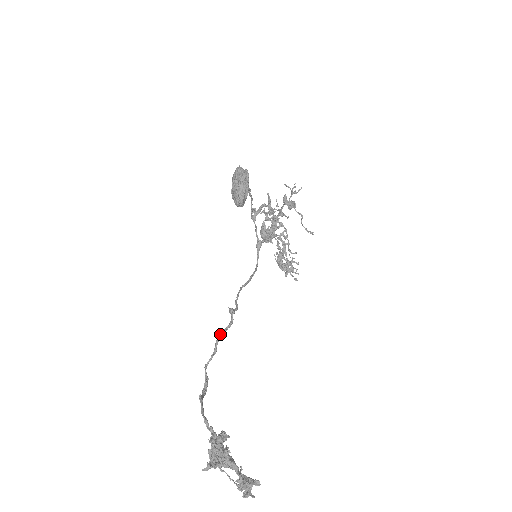
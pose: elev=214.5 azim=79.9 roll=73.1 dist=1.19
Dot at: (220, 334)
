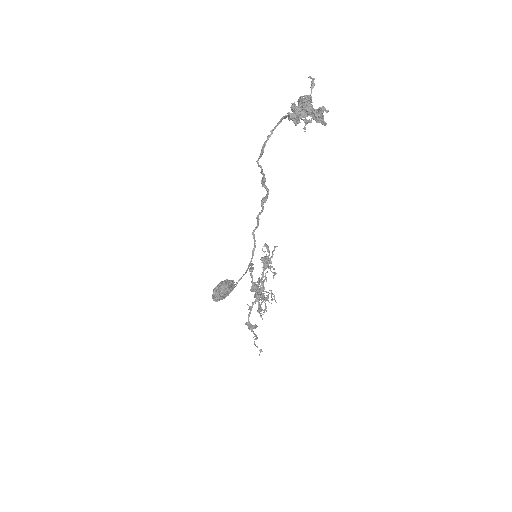
Dot at: (265, 178)
